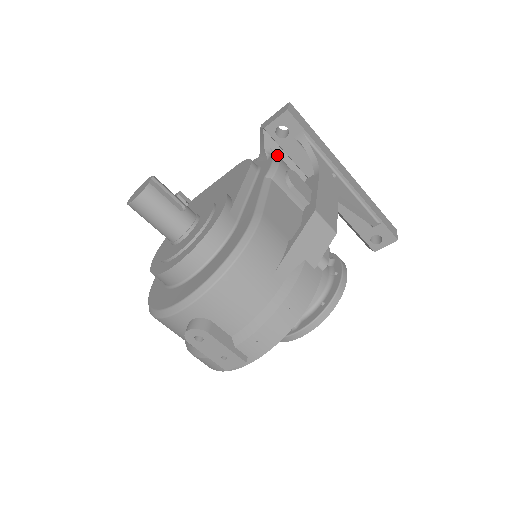
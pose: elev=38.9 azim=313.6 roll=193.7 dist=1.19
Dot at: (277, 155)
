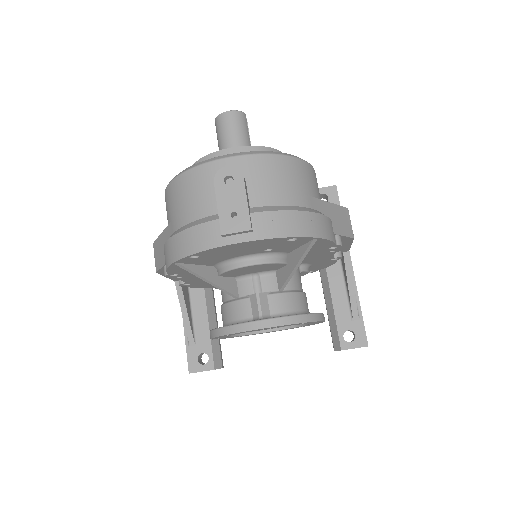
Dot at: occluded
